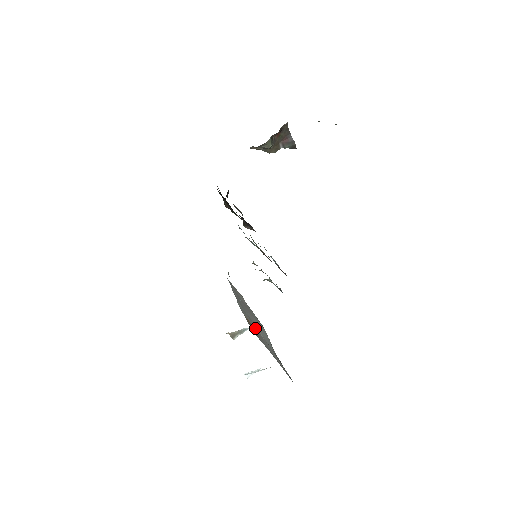
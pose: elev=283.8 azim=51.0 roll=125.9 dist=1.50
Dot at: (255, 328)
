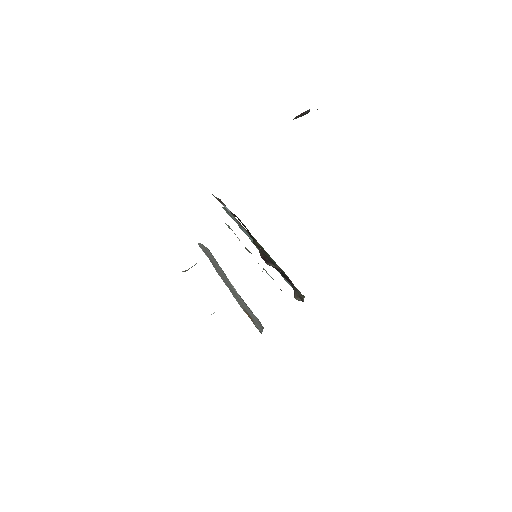
Dot at: (242, 305)
